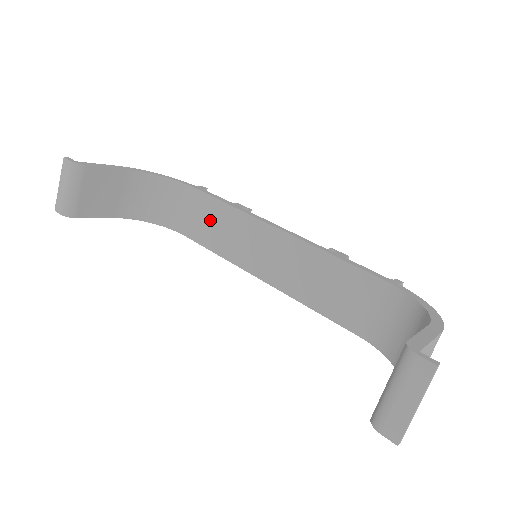
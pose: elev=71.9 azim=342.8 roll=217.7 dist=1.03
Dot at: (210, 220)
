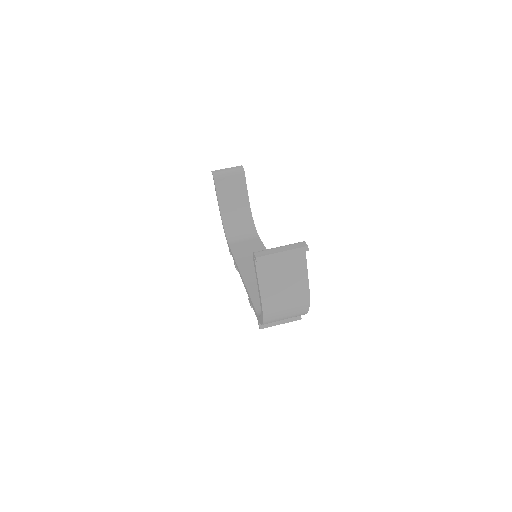
Dot at: (249, 247)
